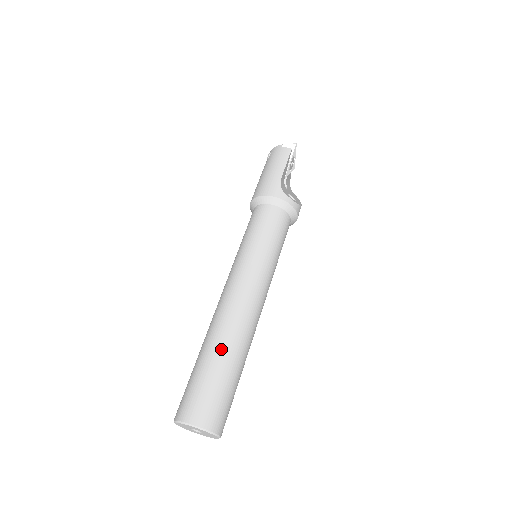
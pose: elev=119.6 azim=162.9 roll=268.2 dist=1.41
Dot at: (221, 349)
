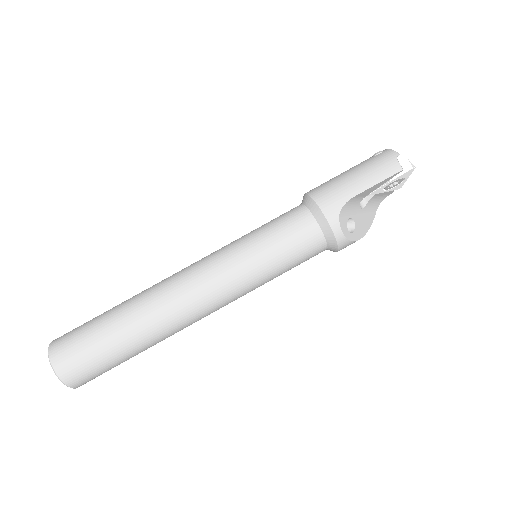
Dot at: (129, 322)
